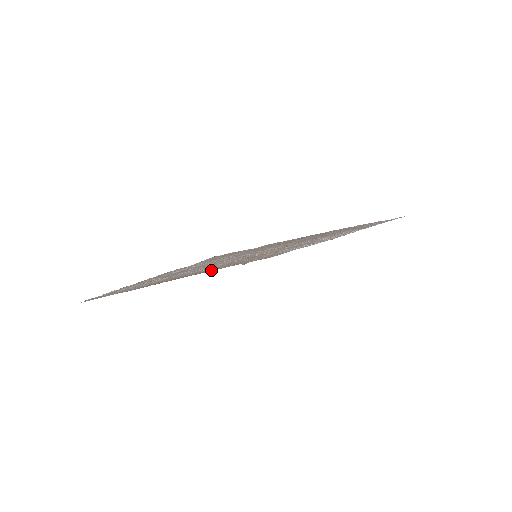
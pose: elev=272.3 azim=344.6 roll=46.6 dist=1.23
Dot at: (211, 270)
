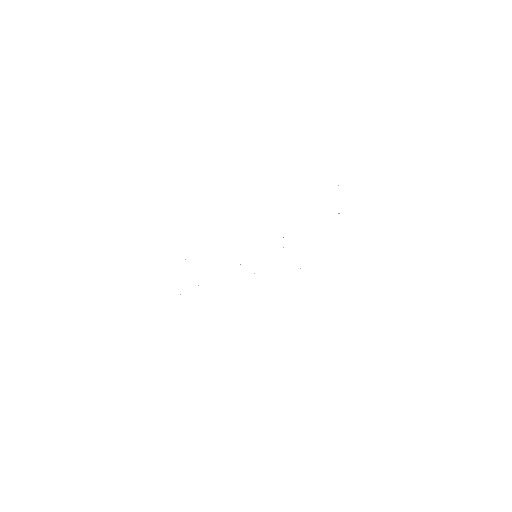
Dot at: occluded
